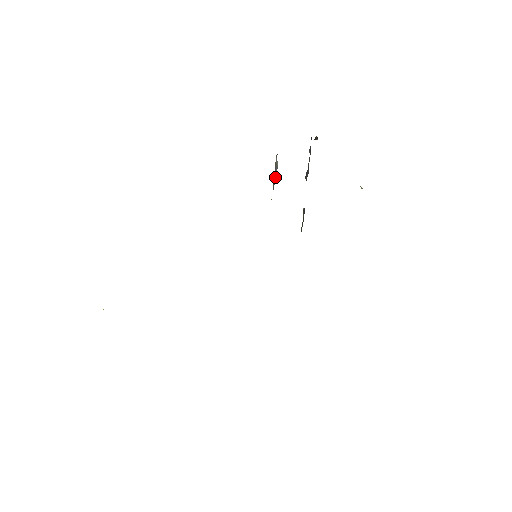
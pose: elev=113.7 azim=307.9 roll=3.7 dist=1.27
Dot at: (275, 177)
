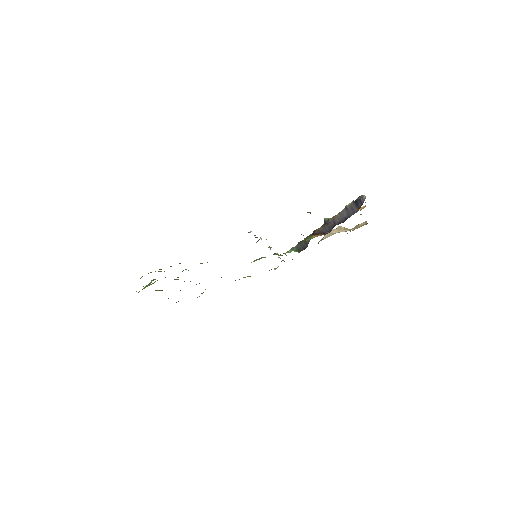
Dot at: occluded
